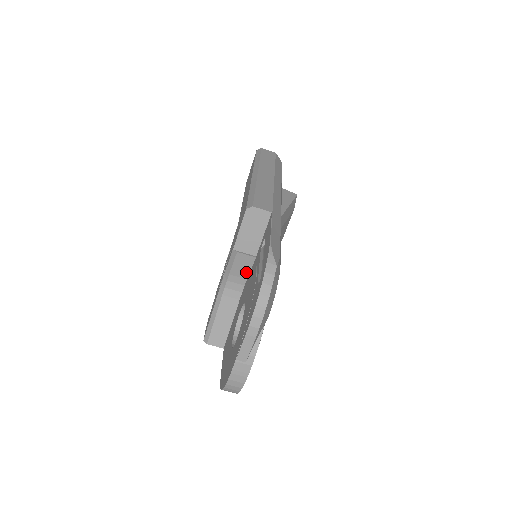
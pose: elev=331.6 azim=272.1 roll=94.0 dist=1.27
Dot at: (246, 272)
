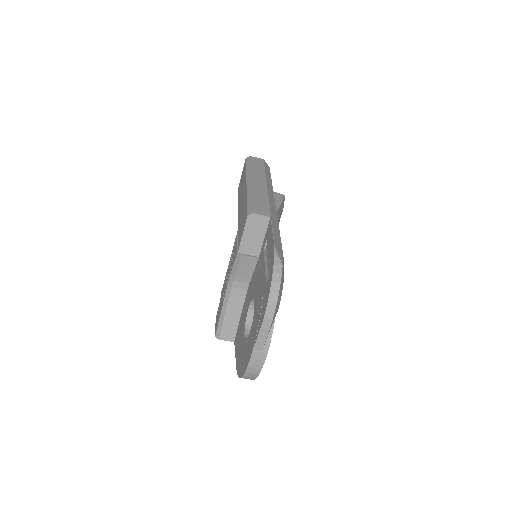
Dot at: (250, 272)
